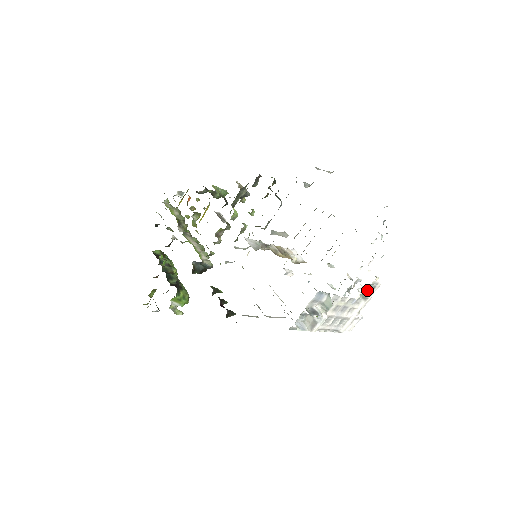
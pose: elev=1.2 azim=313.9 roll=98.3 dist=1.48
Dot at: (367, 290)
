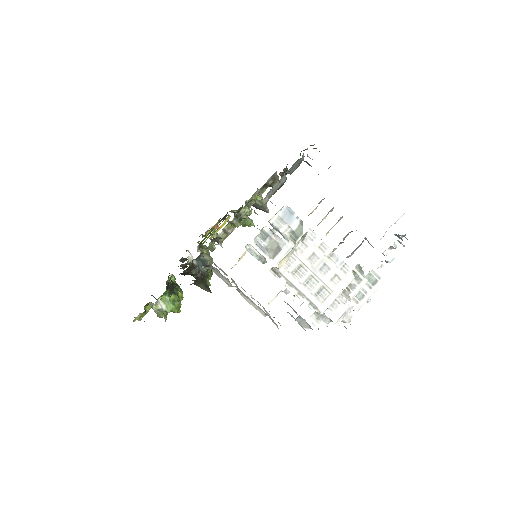
Dot at: (361, 268)
